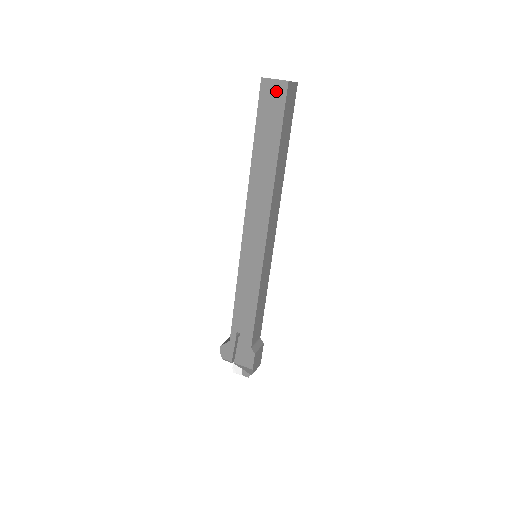
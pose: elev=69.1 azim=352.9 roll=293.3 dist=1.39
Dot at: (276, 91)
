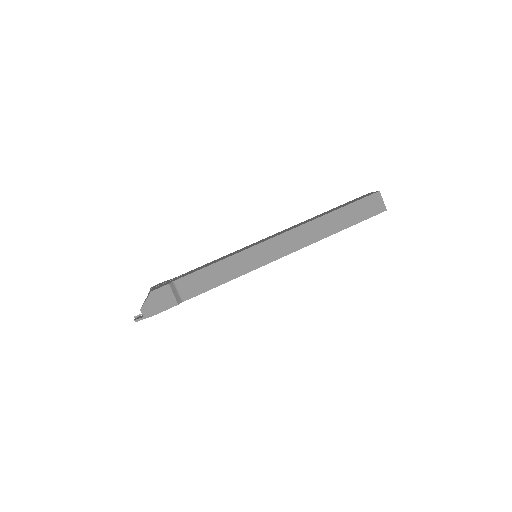
Dot at: (369, 194)
